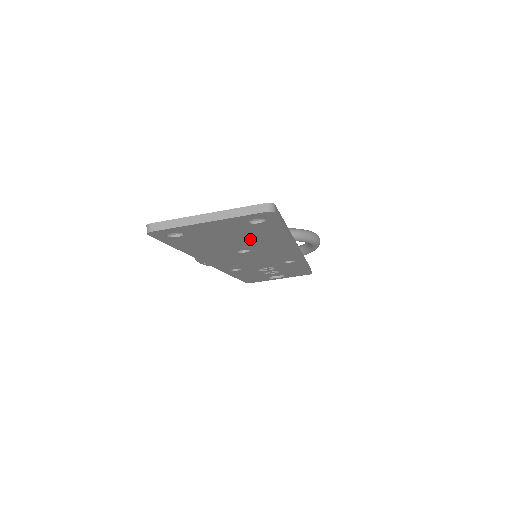
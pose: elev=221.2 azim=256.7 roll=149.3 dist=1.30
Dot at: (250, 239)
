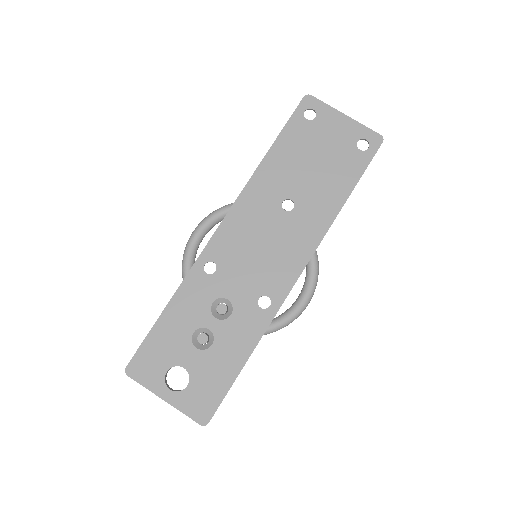
Dot at: (323, 178)
